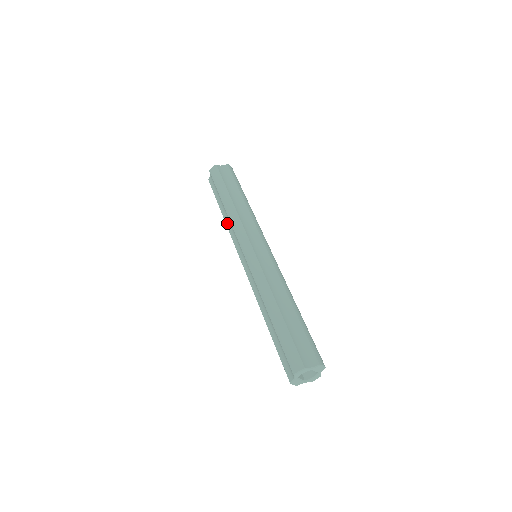
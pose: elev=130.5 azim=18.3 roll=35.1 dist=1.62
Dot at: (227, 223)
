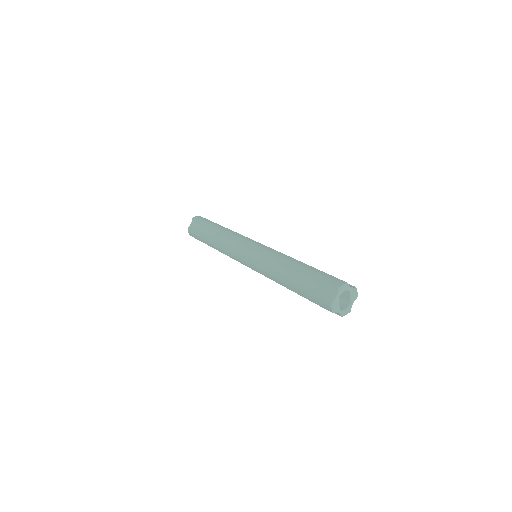
Dot at: (219, 242)
